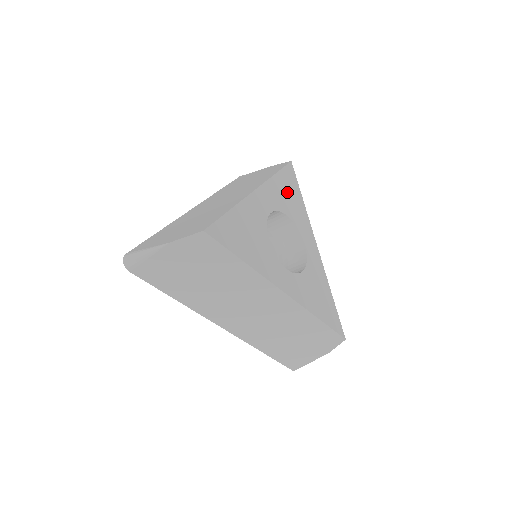
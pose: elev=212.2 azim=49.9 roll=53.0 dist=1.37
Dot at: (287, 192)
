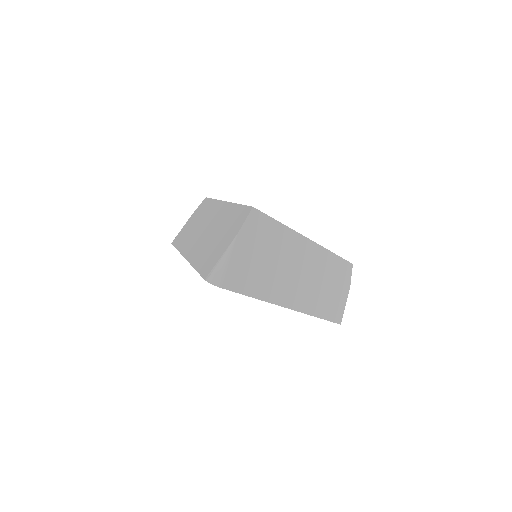
Dot at: occluded
